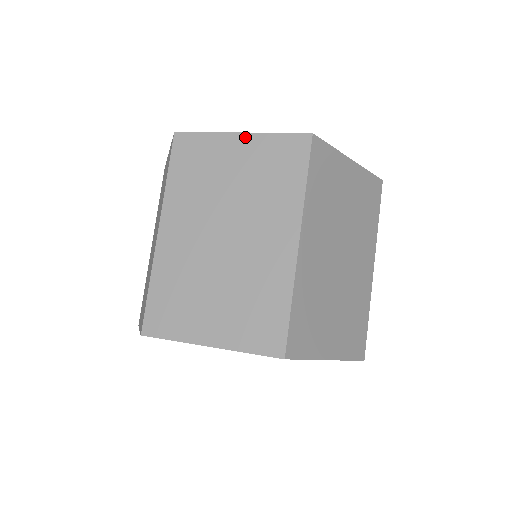
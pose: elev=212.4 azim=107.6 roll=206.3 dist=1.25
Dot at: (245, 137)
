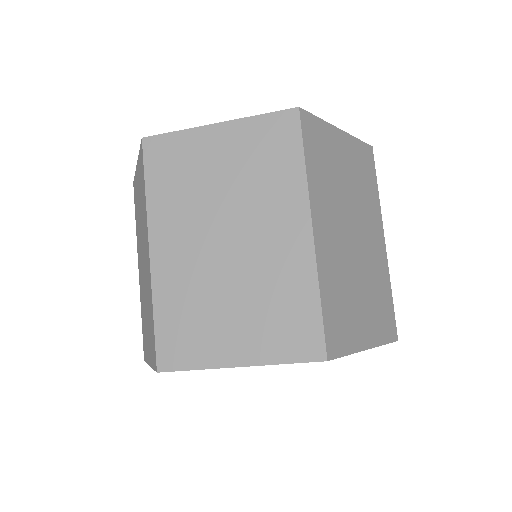
Dot at: (224, 127)
